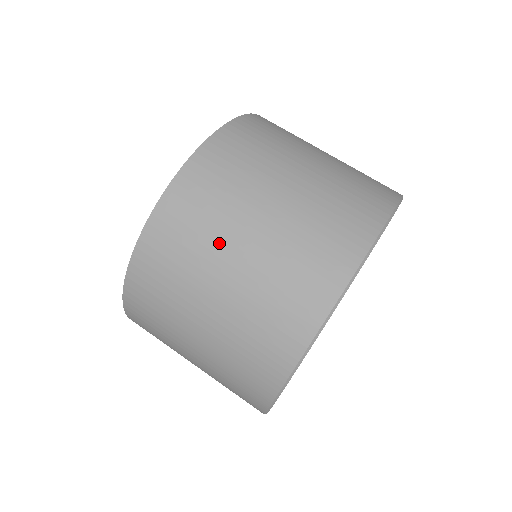
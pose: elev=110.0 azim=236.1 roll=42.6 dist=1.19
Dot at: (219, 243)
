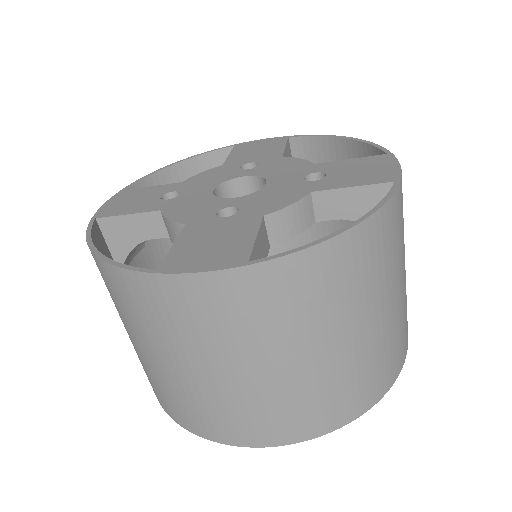
Dot at: occluded
